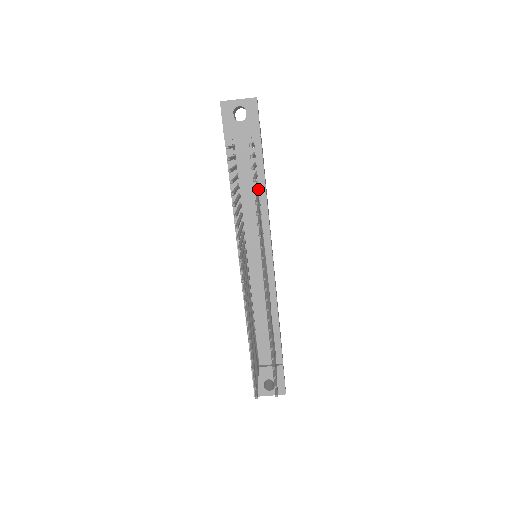
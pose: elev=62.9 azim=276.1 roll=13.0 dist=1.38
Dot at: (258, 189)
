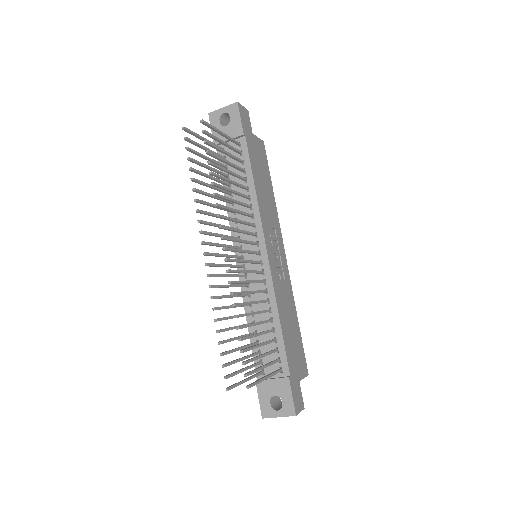
Dot at: (247, 185)
